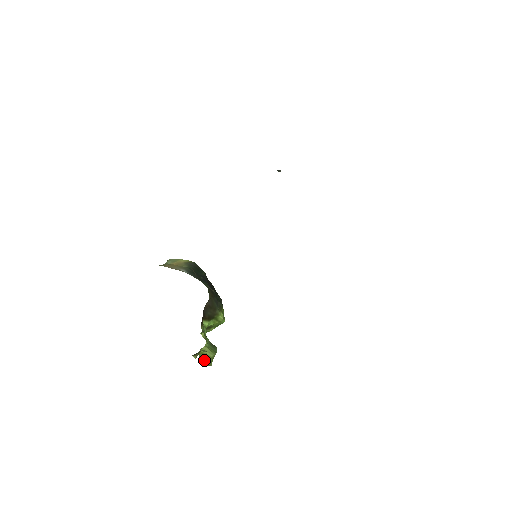
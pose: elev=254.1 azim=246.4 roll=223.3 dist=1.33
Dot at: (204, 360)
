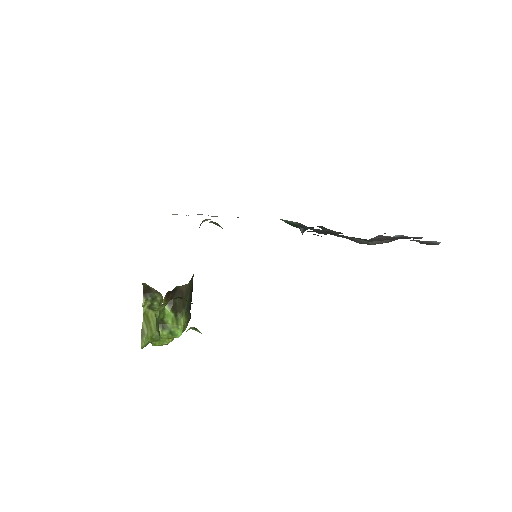
Dot at: (144, 326)
